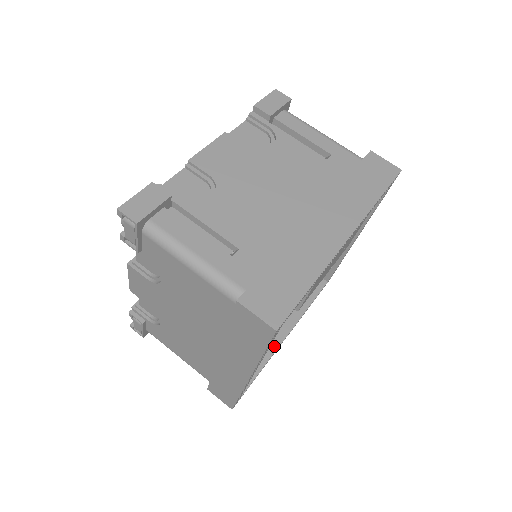
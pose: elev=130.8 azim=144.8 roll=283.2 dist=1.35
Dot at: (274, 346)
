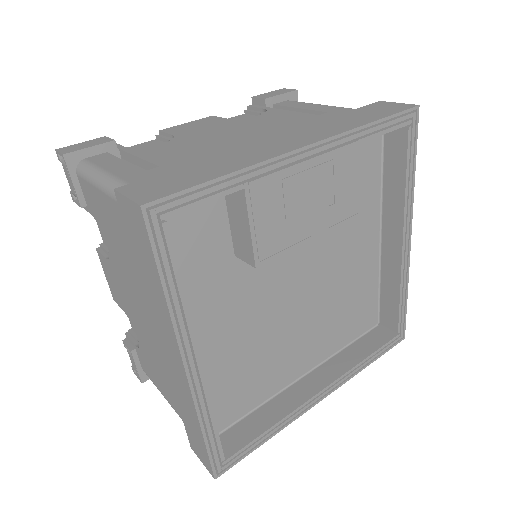
Dot at: (298, 401)
